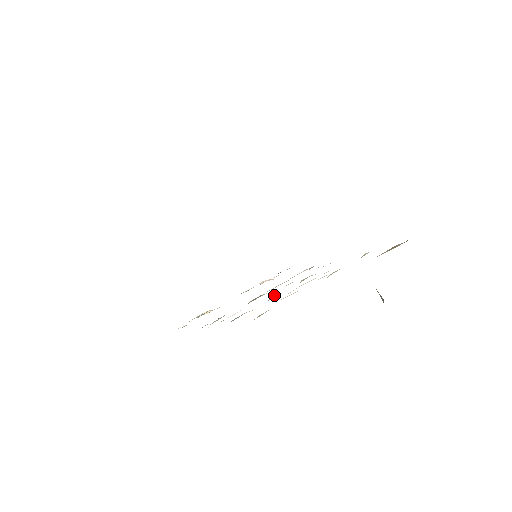
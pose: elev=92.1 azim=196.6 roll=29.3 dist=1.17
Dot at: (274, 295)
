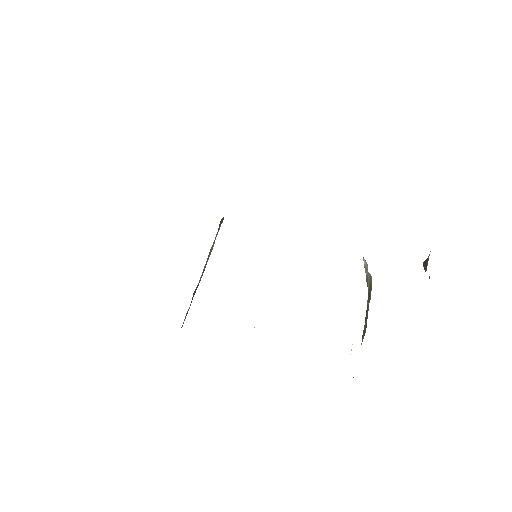
Dot at: occluded
